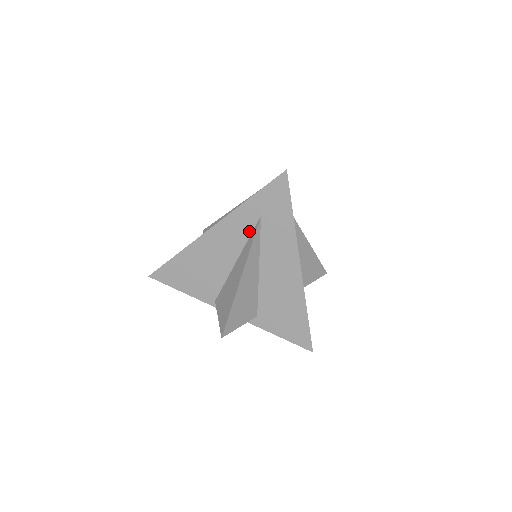
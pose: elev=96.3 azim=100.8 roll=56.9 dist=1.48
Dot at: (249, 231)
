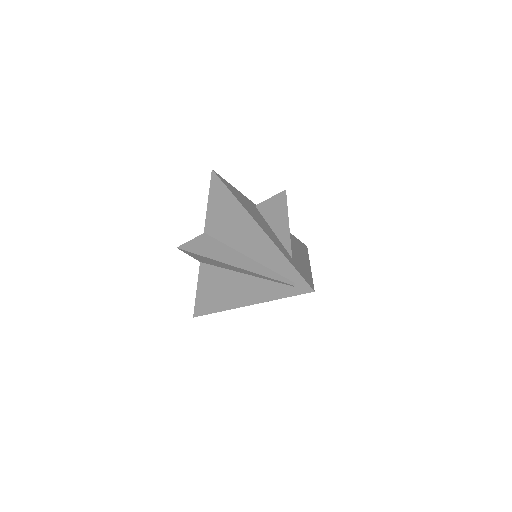
Dot at: occluded
